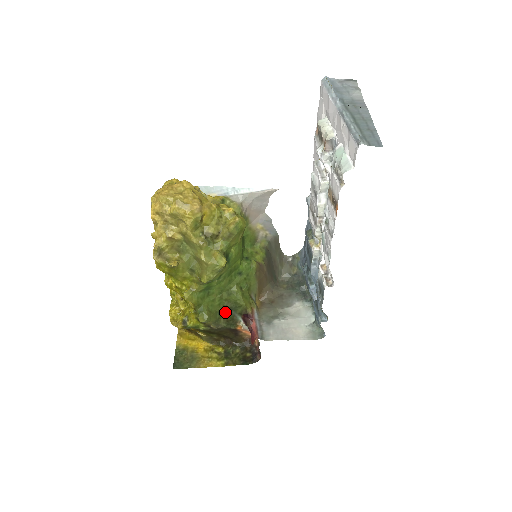
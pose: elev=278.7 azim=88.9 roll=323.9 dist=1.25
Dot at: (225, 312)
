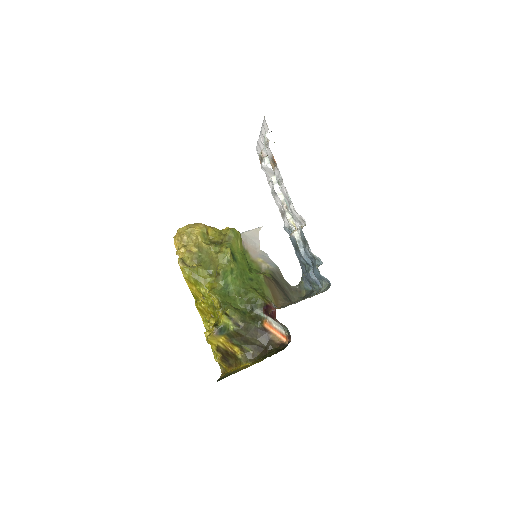
Dot at: (249, 312)
